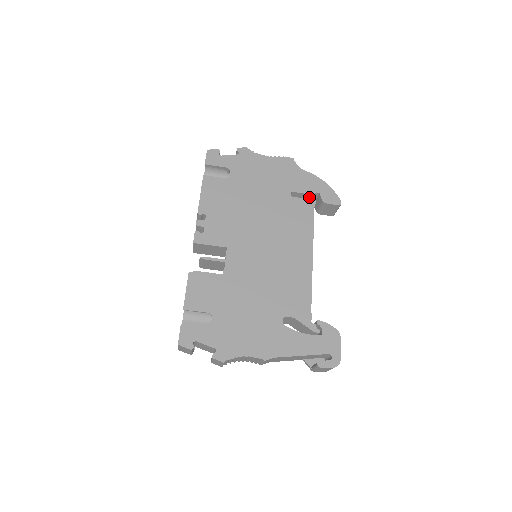
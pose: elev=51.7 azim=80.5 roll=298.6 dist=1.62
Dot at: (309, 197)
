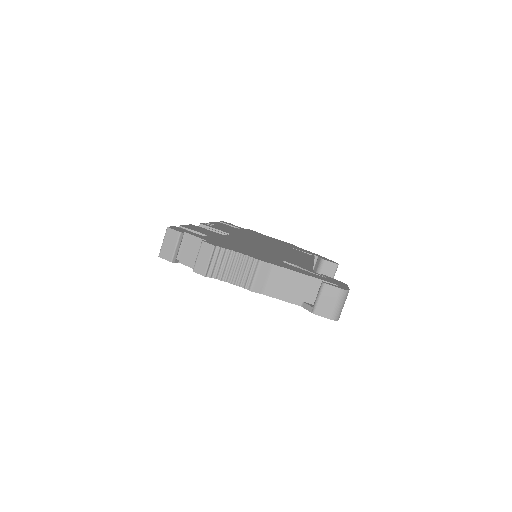
Dot at: occluded
